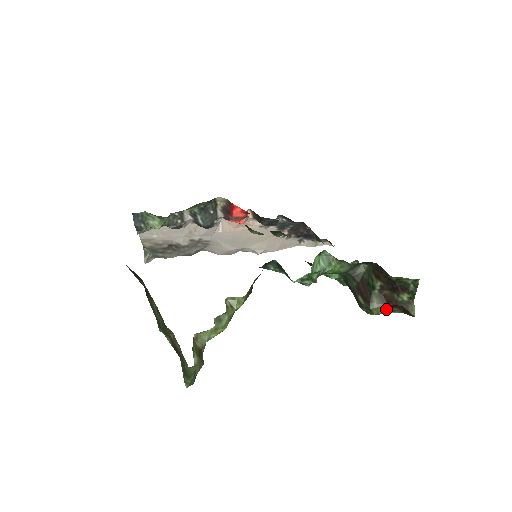
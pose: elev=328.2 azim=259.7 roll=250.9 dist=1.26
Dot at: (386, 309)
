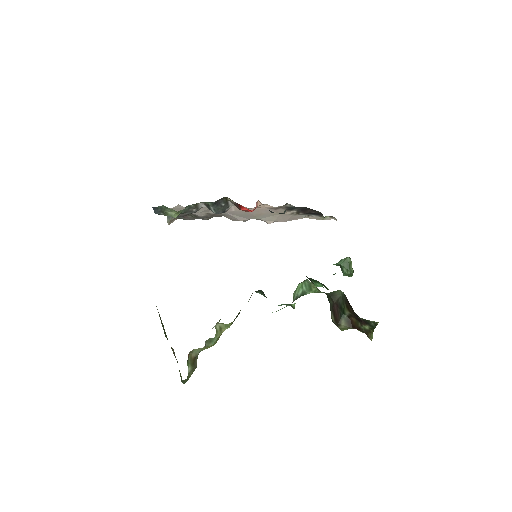
Dot at: (352, 328)
